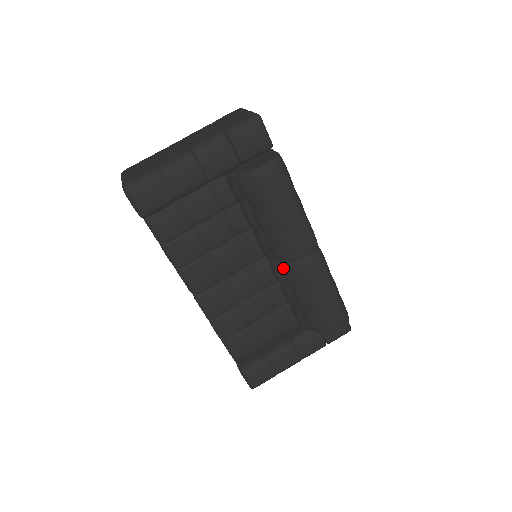
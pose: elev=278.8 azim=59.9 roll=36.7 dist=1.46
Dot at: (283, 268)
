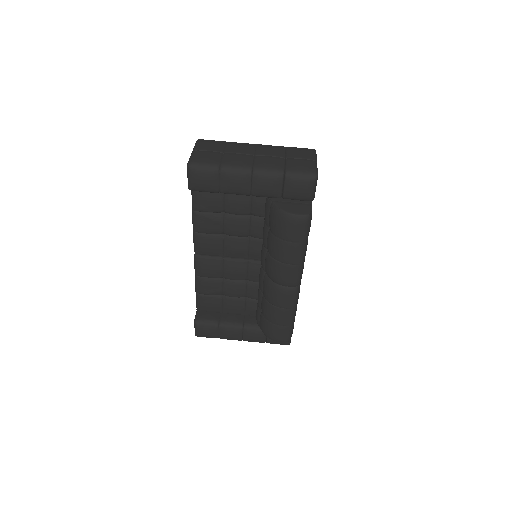
Dot at: (266, 281)
